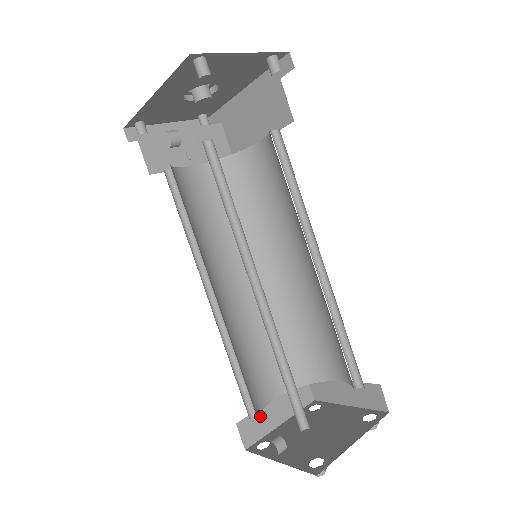
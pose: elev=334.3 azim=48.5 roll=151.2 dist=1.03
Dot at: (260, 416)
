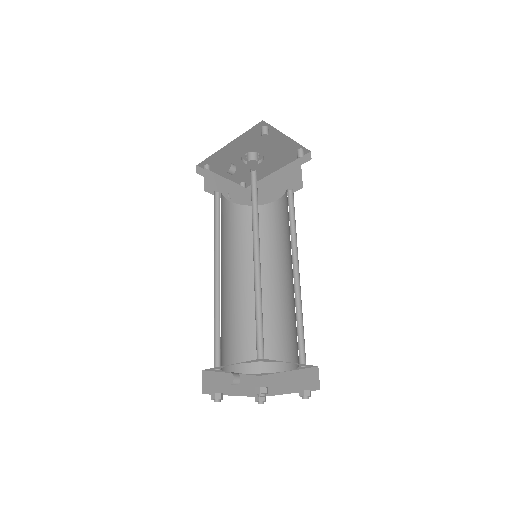
Dot at: (219, 378)
